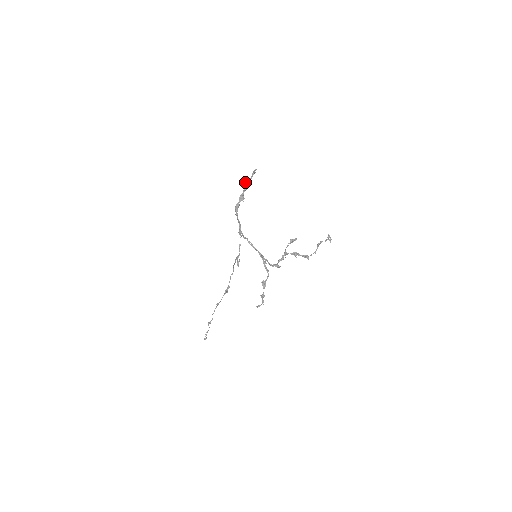
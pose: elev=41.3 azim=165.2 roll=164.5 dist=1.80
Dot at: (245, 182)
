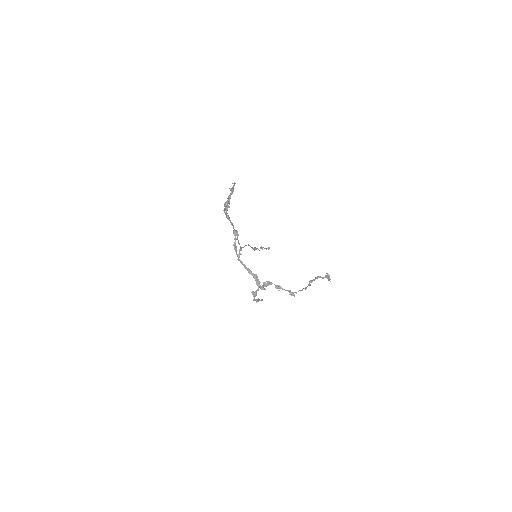
Dot at: (229, 188)
